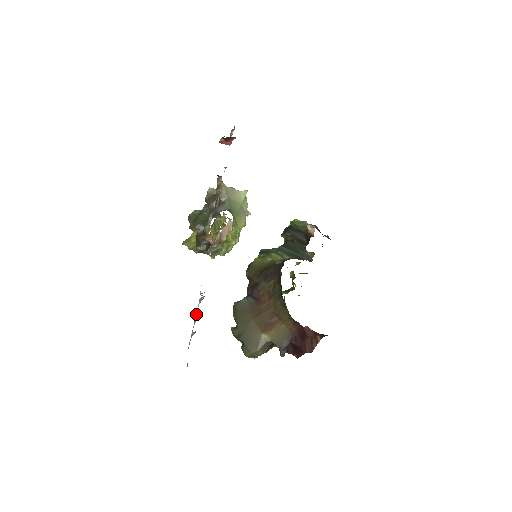
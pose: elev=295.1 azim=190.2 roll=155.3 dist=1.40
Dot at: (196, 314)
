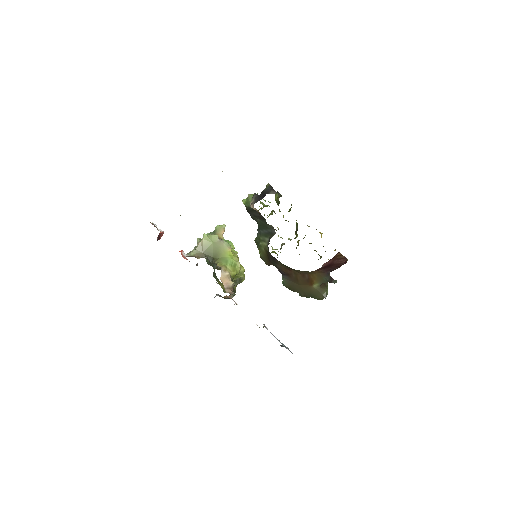
Dot at: occluded
